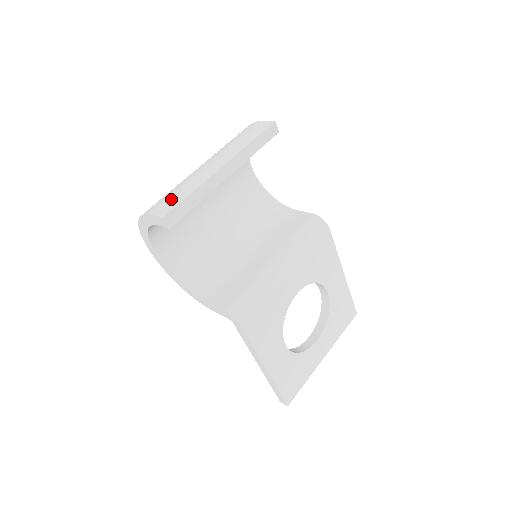
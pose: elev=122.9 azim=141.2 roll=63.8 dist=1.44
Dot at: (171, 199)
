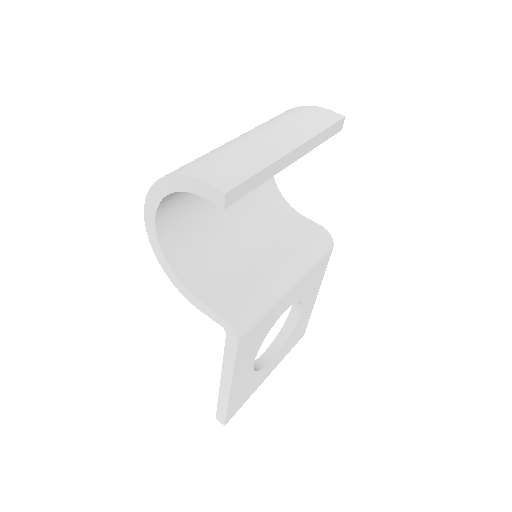
Dot at: (230, 169)
